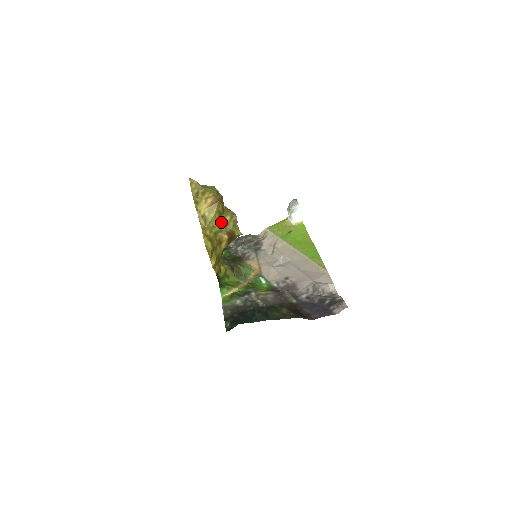
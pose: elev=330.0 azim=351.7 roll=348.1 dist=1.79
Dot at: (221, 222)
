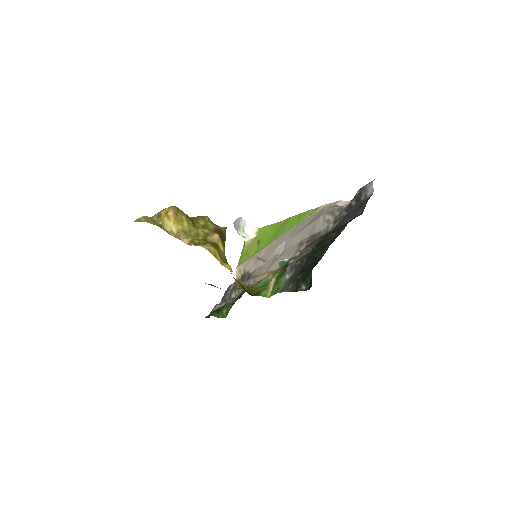
Dot at: (199, 227)
